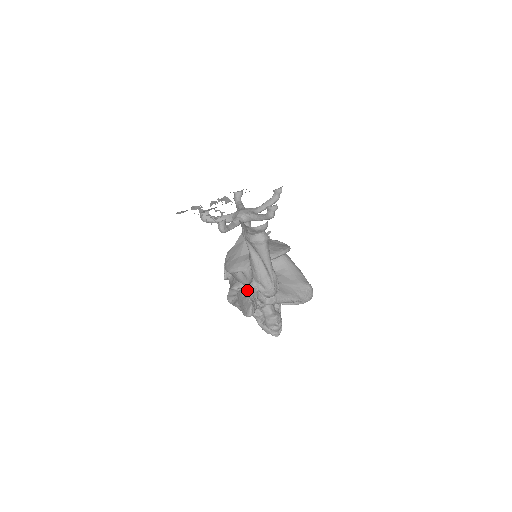
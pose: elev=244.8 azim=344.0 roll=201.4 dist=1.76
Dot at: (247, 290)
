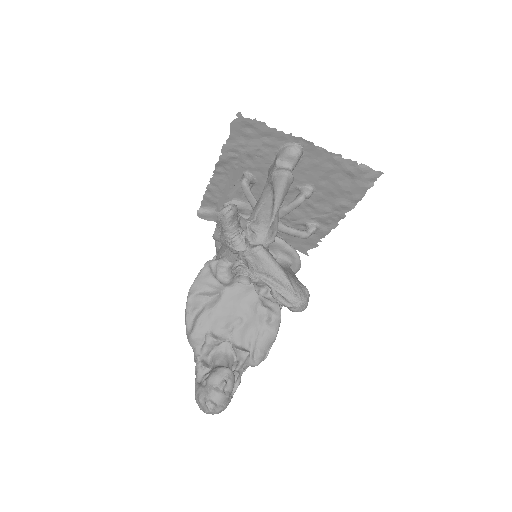
Dot at: occluded
